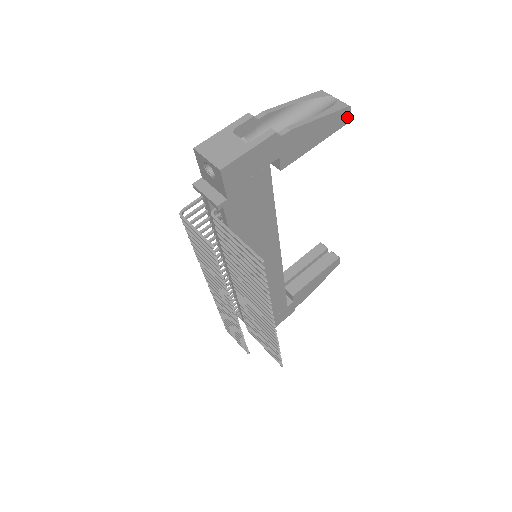
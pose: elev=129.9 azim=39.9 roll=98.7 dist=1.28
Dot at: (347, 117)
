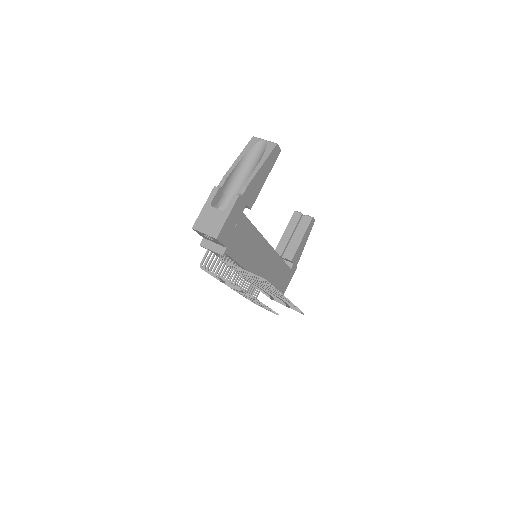
Dot at: (278, 150)
